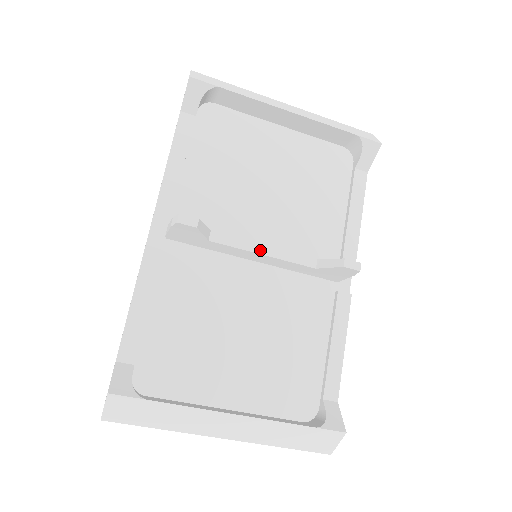
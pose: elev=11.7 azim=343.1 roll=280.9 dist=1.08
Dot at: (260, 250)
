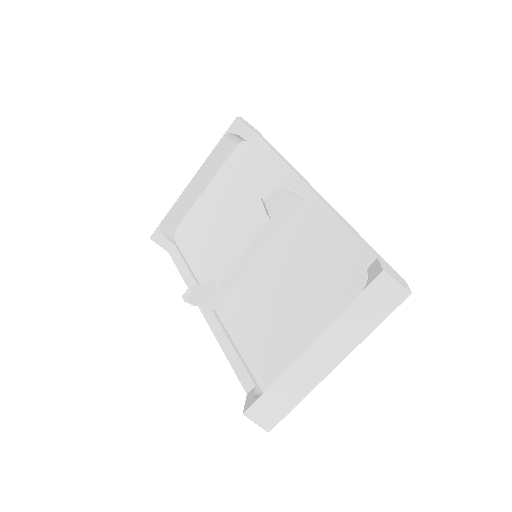
Dot at: (239, 254)
